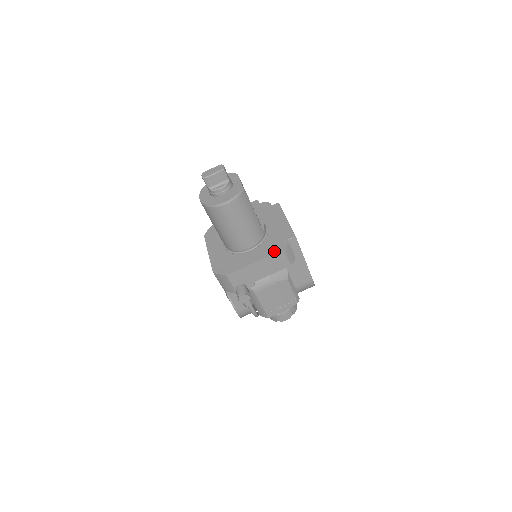
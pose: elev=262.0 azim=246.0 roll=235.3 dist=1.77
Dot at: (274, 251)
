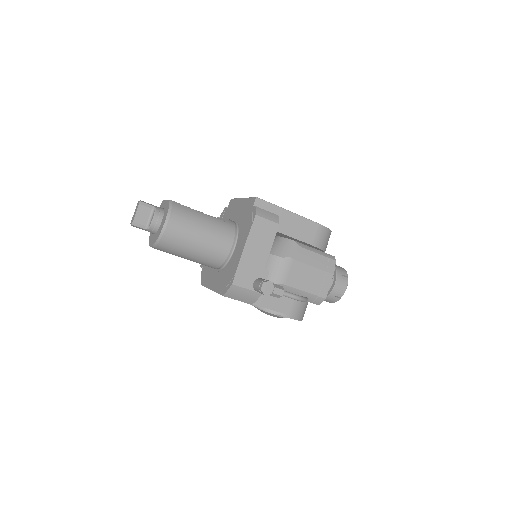
Dot at: (250, 224)
